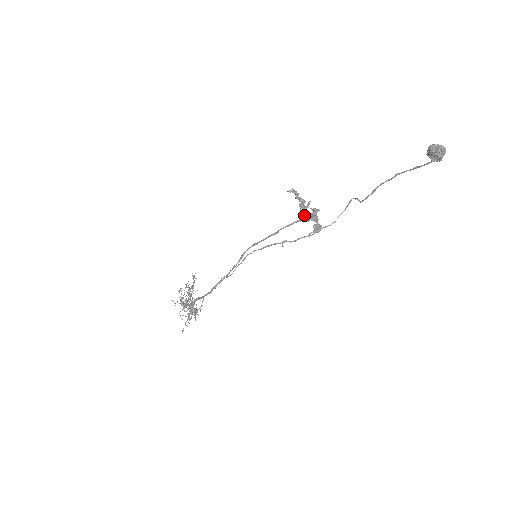
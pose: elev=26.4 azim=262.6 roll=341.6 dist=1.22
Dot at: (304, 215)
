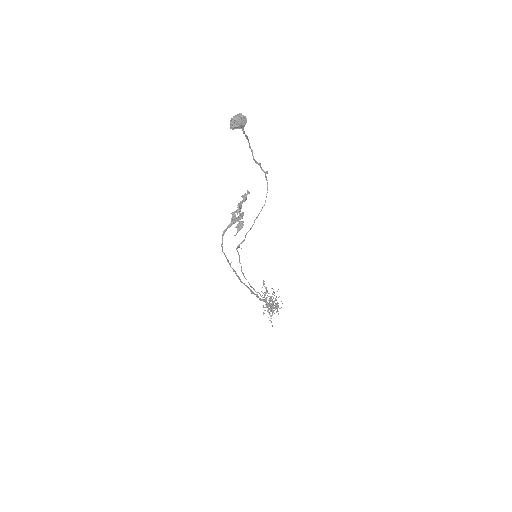
Dot at: occluded
